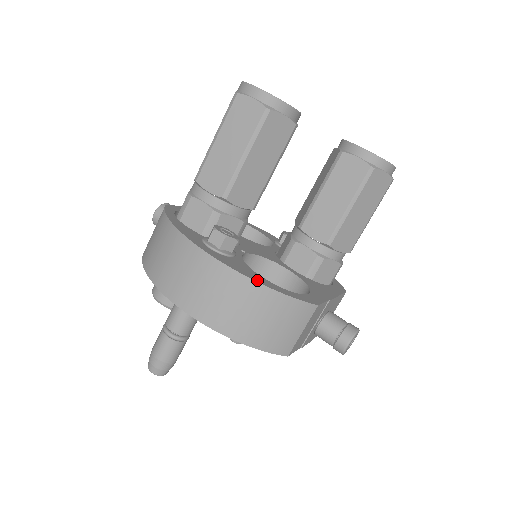
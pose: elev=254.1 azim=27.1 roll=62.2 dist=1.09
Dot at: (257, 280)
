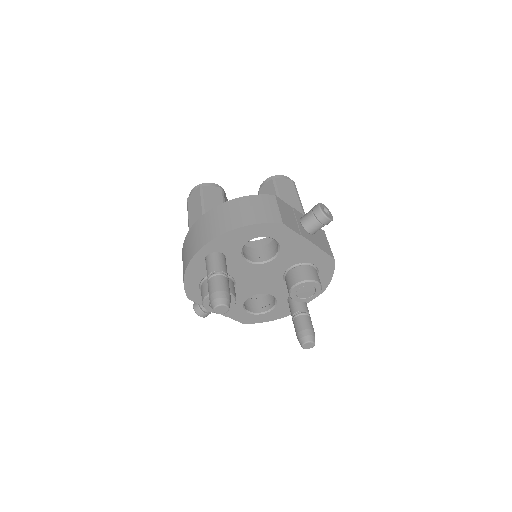
Dot at: (229, 203)
